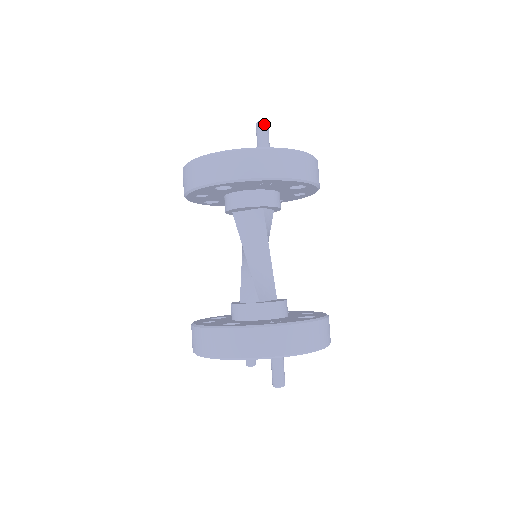
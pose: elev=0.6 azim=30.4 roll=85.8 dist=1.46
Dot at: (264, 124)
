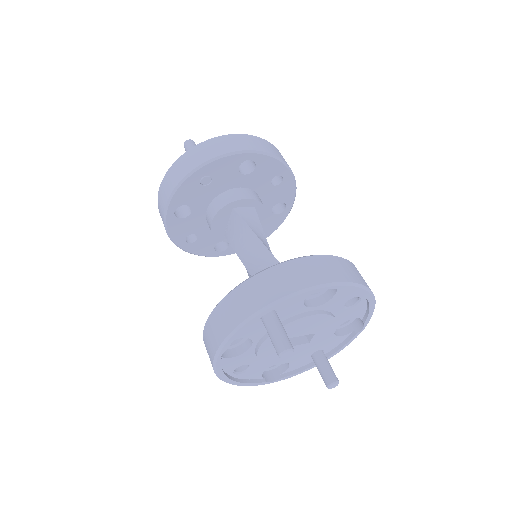
Dot at: (187, 142)
